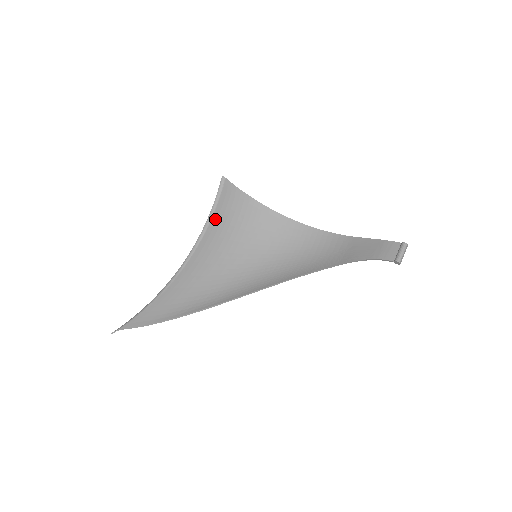
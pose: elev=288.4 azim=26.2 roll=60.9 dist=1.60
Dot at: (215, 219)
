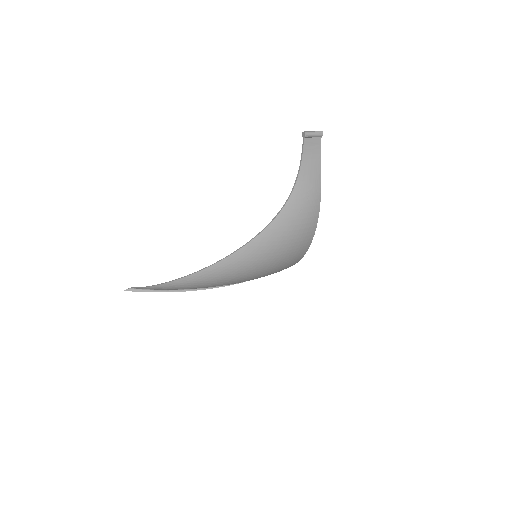
Dot at: occluded
